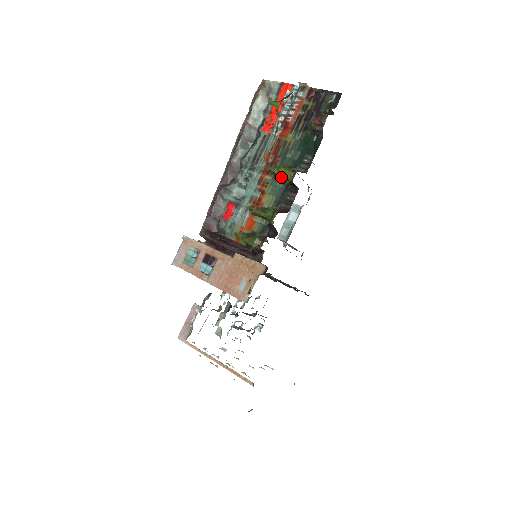
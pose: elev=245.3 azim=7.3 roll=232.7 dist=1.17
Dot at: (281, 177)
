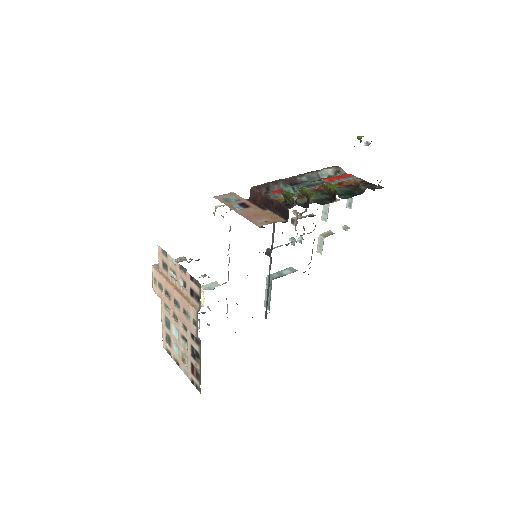
Dot at: (329, 188)
